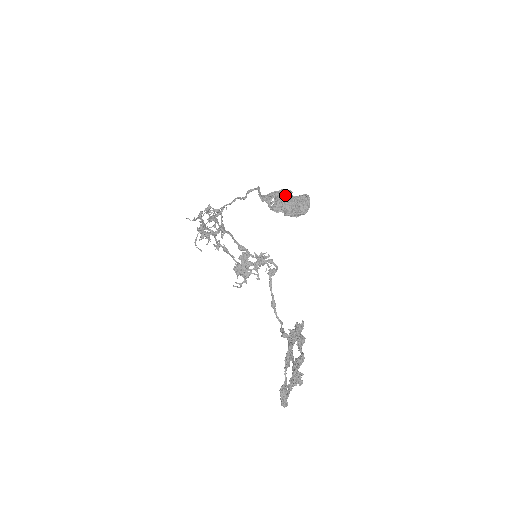
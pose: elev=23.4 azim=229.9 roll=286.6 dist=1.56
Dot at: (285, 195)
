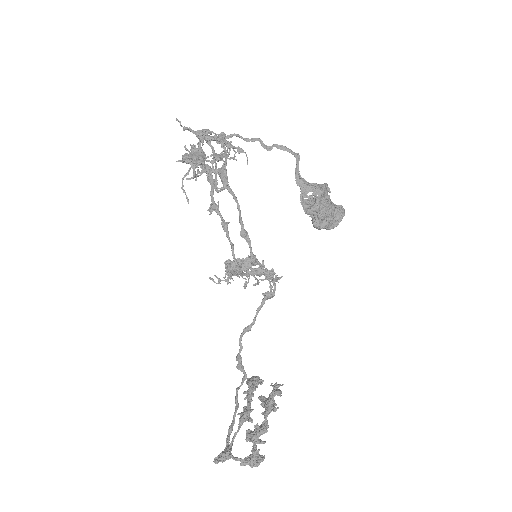
Dot at: (325, 196)
